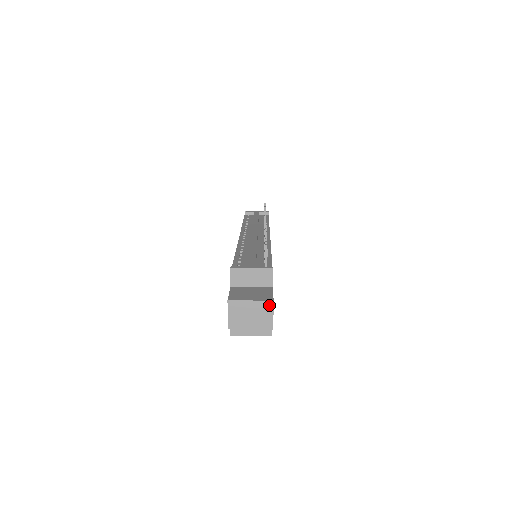
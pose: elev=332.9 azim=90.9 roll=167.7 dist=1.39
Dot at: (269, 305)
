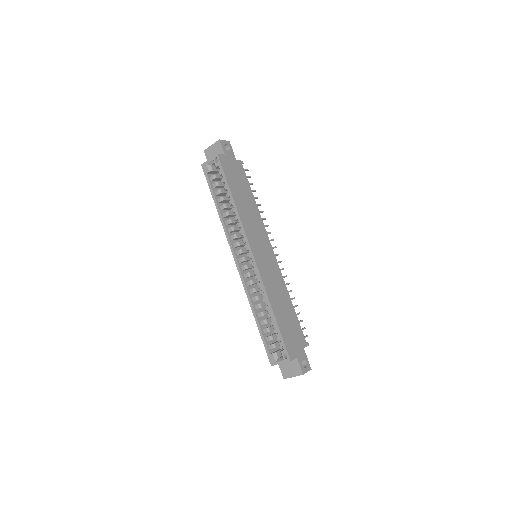
Dot at: (226, 142)
